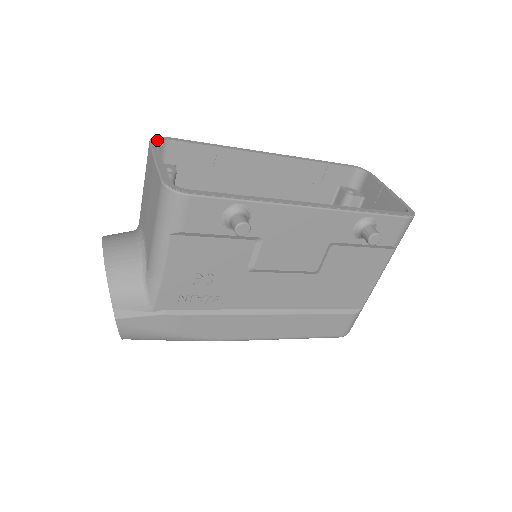
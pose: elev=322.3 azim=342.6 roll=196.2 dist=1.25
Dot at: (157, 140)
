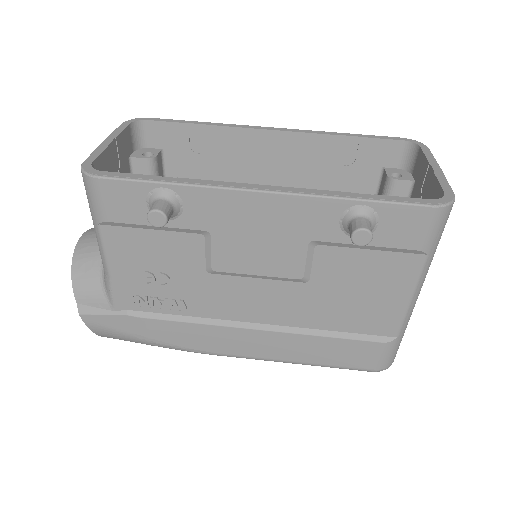
Dot at: (131, 121)
